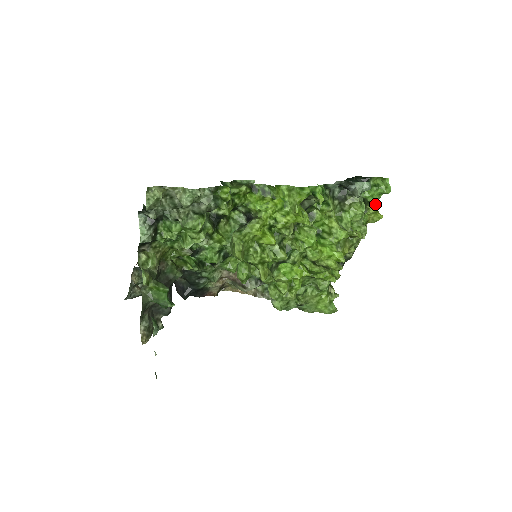
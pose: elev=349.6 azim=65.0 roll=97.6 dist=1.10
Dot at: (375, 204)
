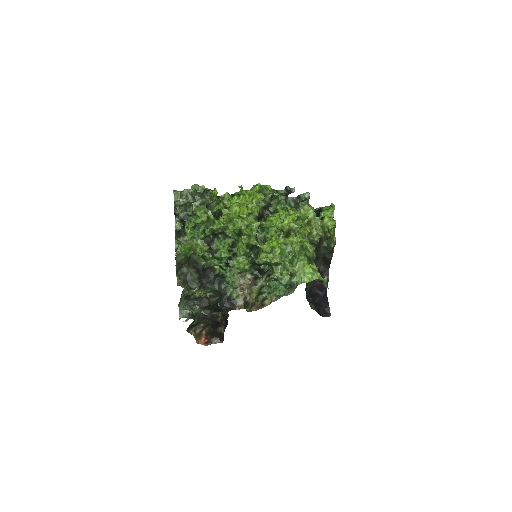
Dot at: occluded
